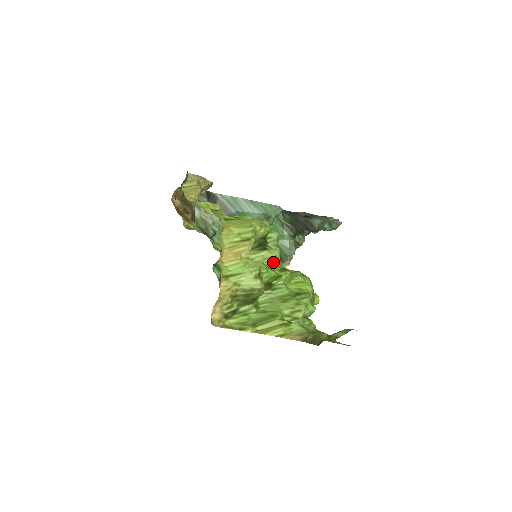
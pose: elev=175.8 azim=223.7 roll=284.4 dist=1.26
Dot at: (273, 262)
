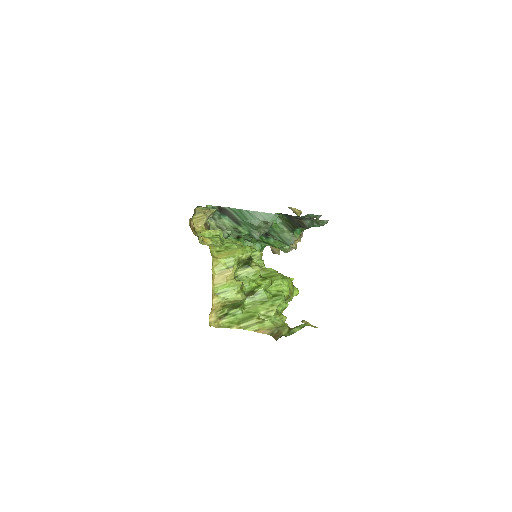
Dot at: (255, 275)
